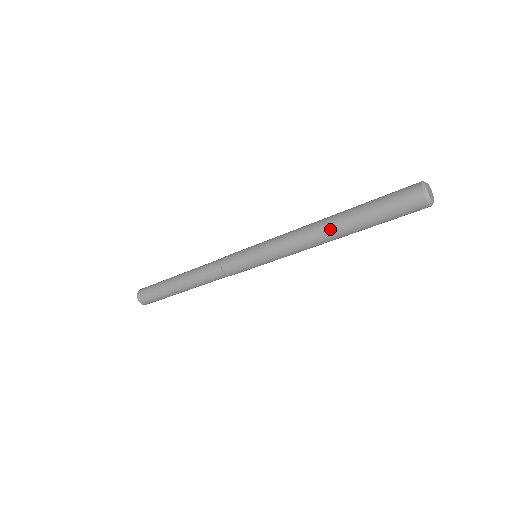
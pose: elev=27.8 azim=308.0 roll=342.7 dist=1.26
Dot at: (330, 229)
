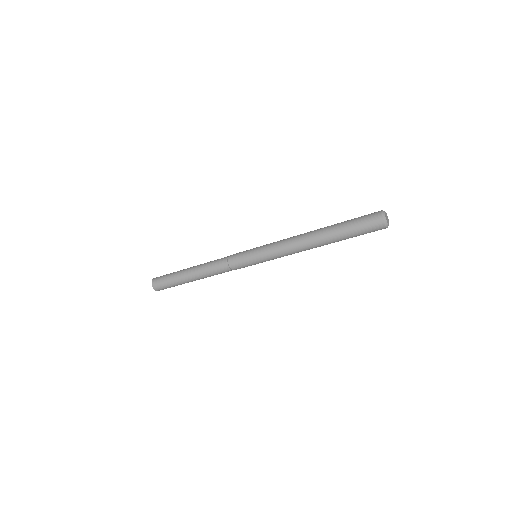
Dot at: (315, 232)
